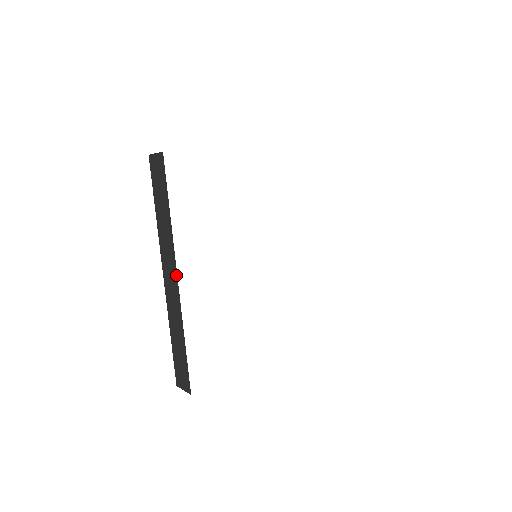
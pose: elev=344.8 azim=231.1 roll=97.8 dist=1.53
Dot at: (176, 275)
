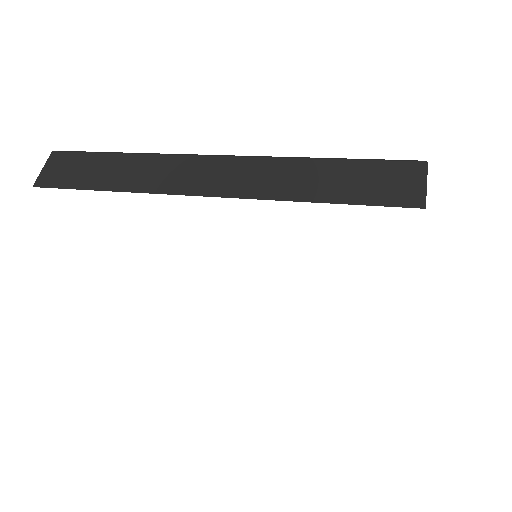
Dot at: occluded
